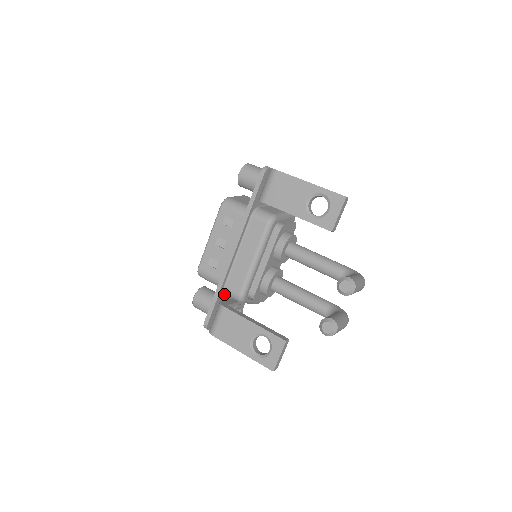
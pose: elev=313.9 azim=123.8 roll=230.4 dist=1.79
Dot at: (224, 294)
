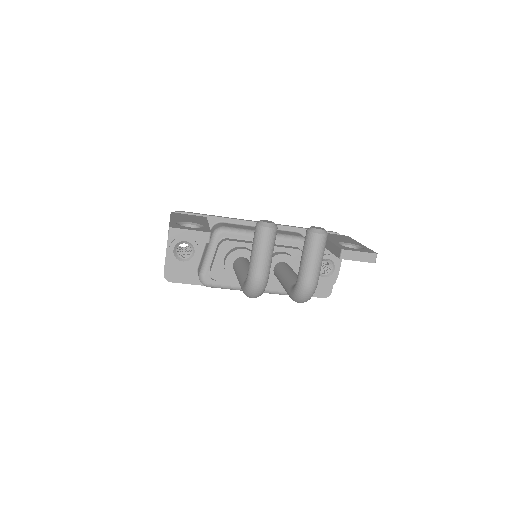
Dot at: (212, 227)
